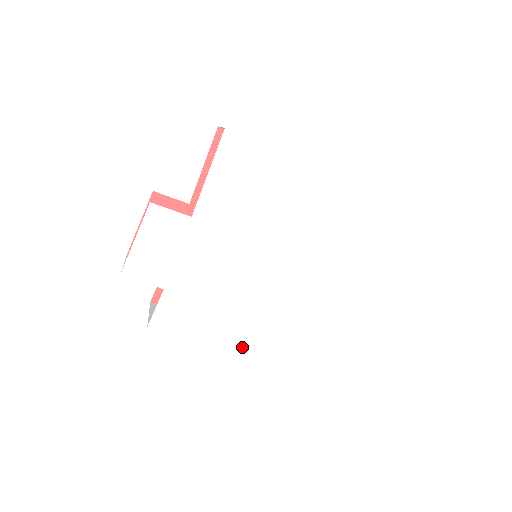
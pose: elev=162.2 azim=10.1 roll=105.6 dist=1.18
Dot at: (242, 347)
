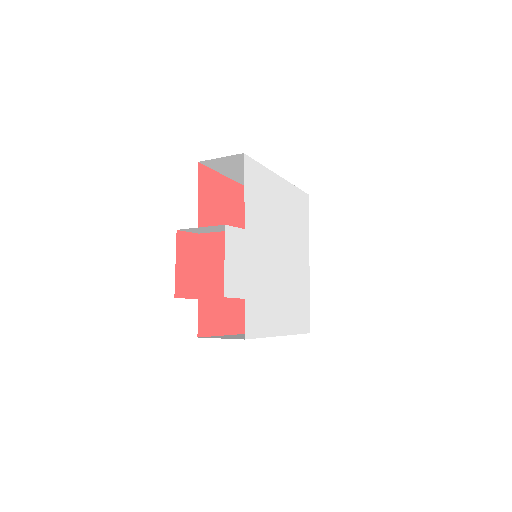
Dot at: (284, 326)
